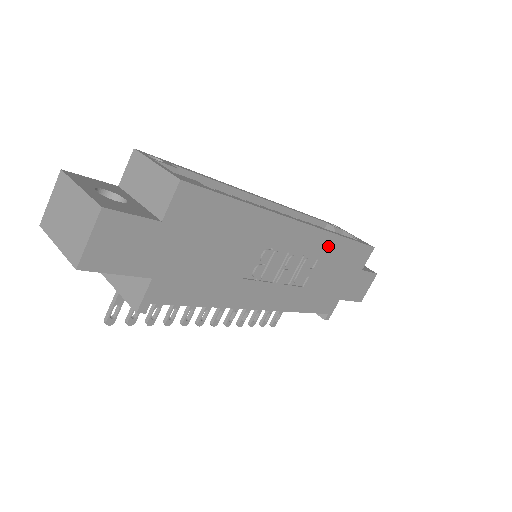
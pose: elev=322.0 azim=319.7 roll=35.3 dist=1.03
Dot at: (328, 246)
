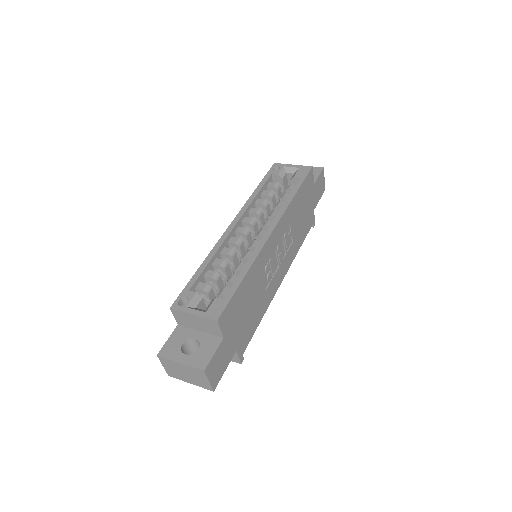
Dot at: (290, 213)
